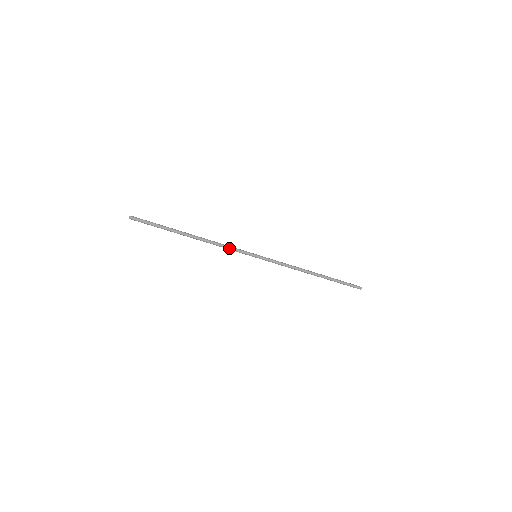
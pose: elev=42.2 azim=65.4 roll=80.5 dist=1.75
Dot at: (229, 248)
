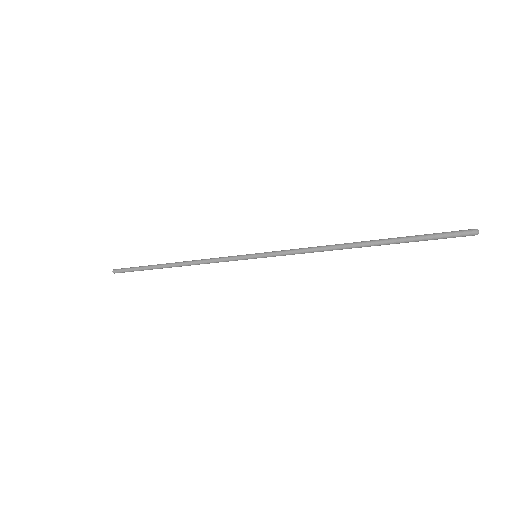
Dot at: (217, 262)
